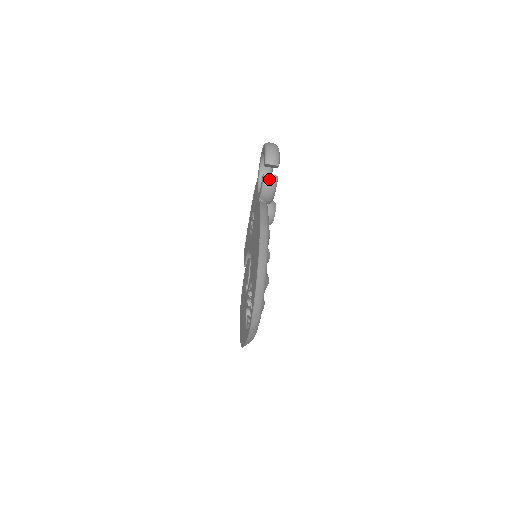
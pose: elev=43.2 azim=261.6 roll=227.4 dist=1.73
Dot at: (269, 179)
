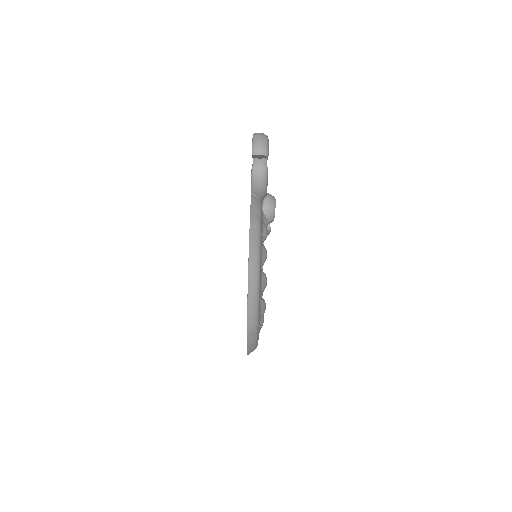
Dot at: (258, 171)
